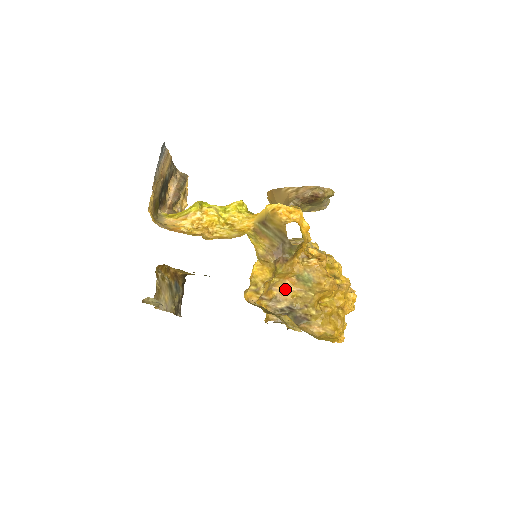
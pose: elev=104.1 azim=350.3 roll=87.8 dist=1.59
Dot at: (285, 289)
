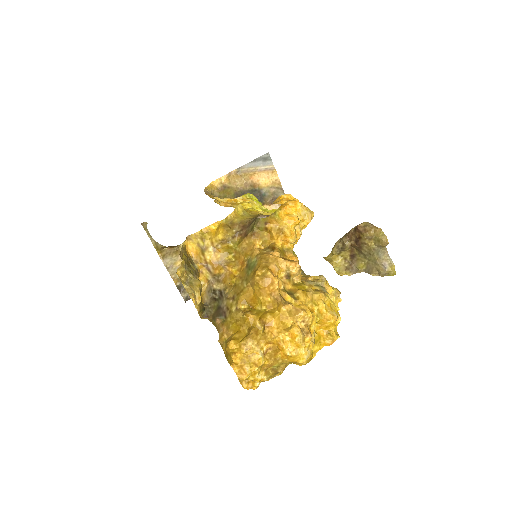
Dot at: (232, 272)
